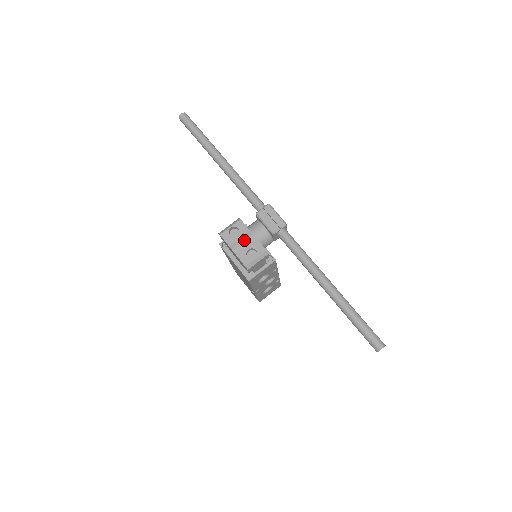
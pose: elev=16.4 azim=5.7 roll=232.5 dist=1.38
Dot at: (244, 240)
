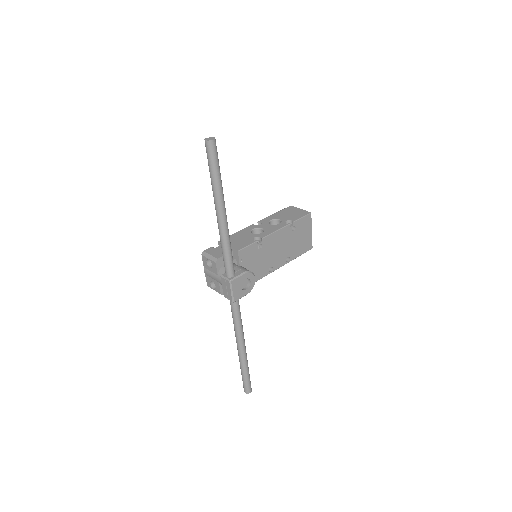
Dot at: (212, 275)
